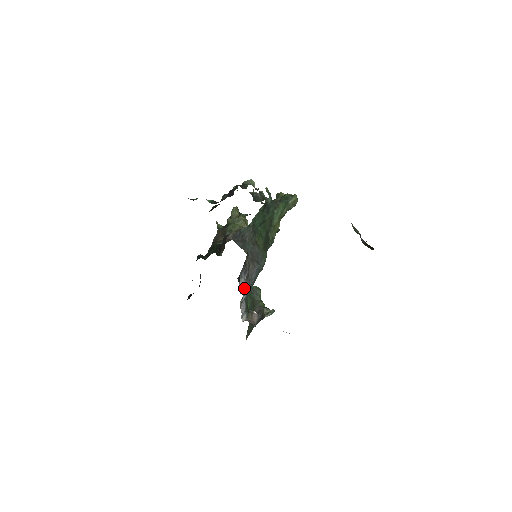
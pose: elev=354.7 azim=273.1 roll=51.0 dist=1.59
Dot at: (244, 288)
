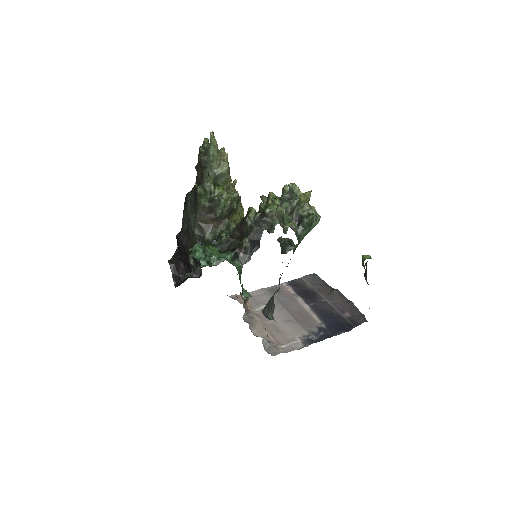
Dot at: (264, 337)
